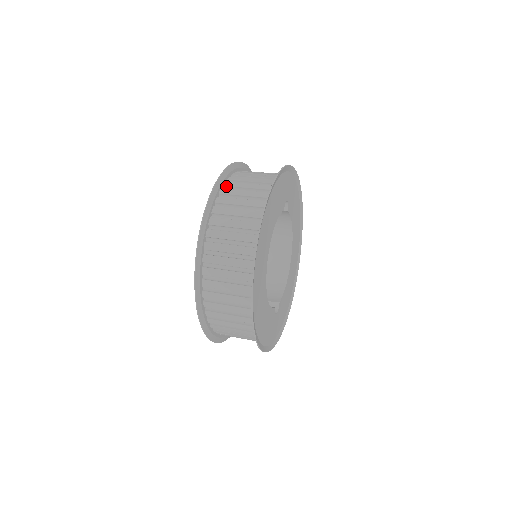
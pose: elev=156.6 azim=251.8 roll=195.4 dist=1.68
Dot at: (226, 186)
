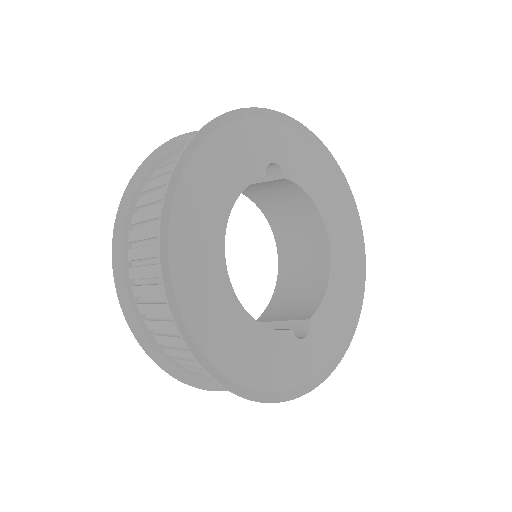
Dot at: (162, 166)
